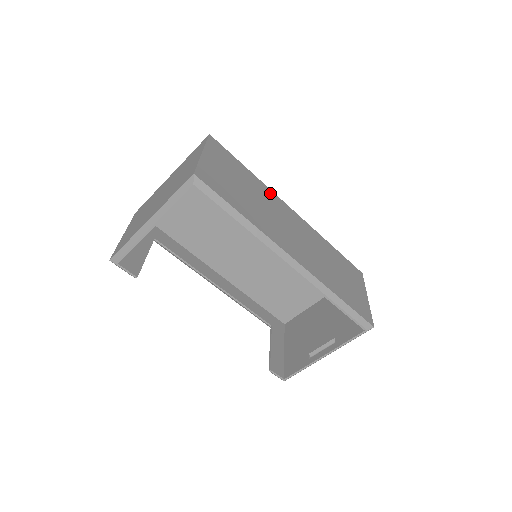
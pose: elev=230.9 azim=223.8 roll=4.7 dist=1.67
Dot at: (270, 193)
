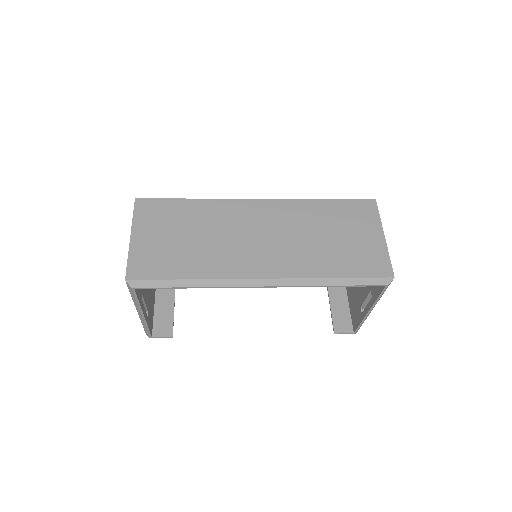
Dot at: (223, 205)
